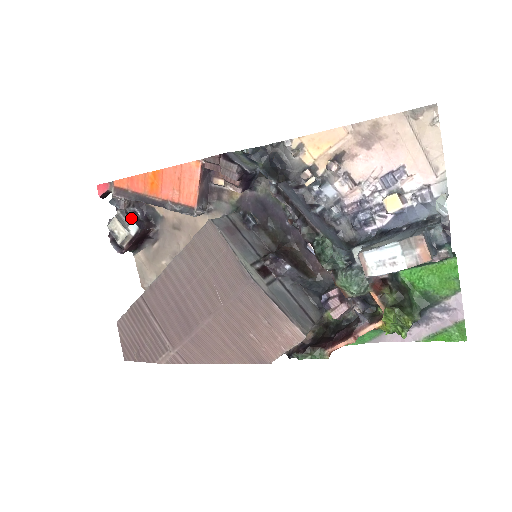
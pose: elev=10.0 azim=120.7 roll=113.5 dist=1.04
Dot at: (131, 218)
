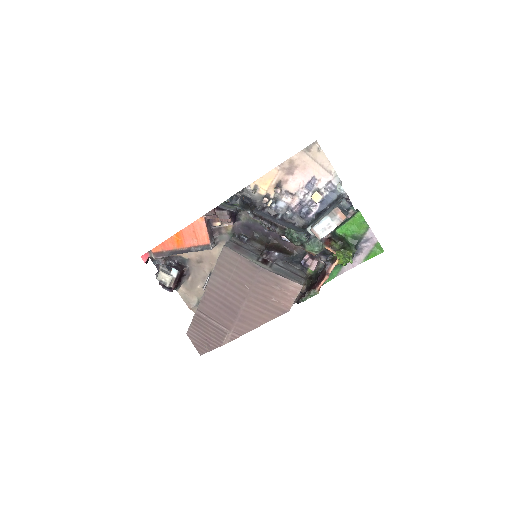
Dot at: (171, 267)
